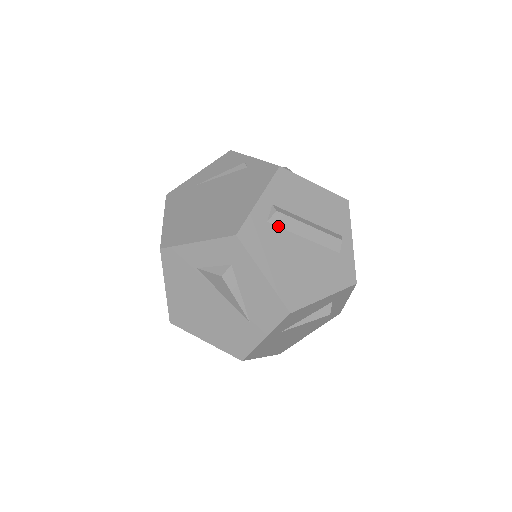
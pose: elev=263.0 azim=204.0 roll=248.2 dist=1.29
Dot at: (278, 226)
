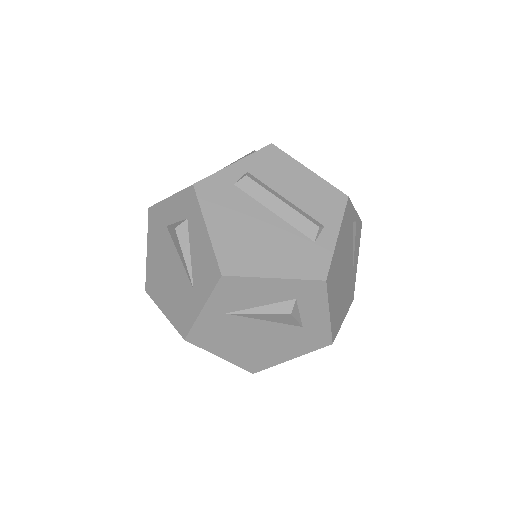
Dot at: (245, 192)
